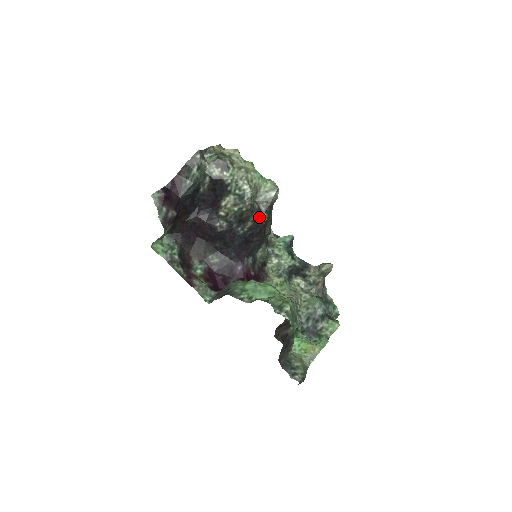
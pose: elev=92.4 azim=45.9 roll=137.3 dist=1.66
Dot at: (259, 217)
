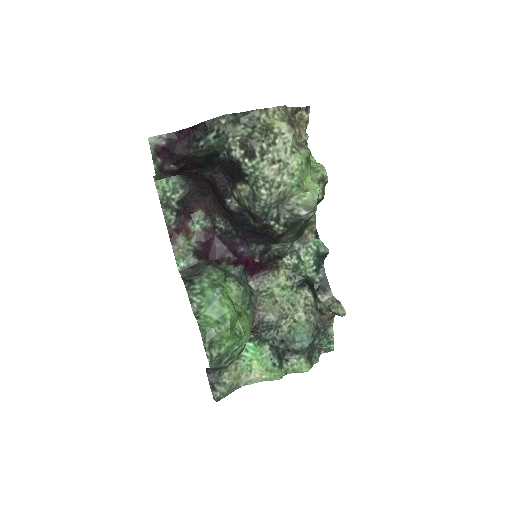
Dot at: (272, 227)
